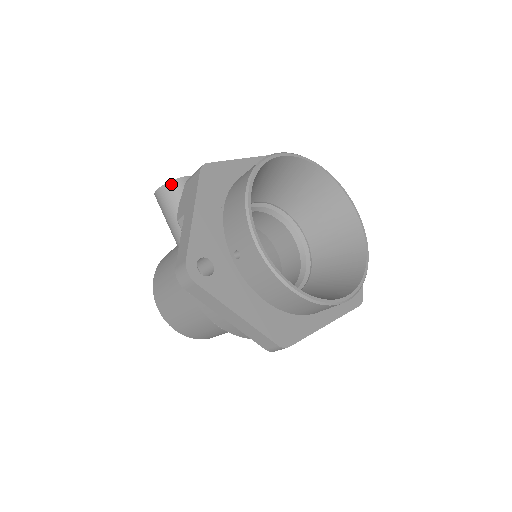
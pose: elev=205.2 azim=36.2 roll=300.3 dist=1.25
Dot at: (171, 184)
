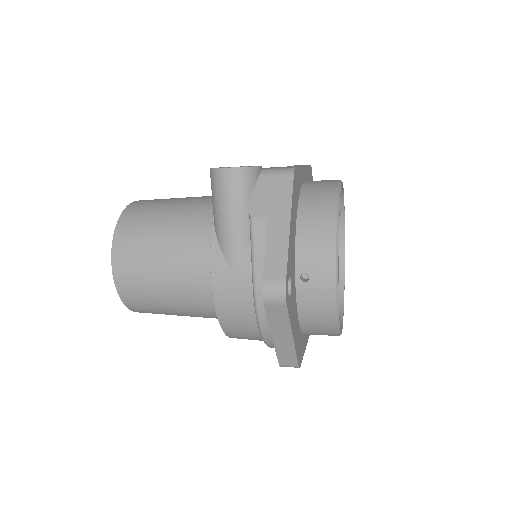
Dot at: (249, 170)
